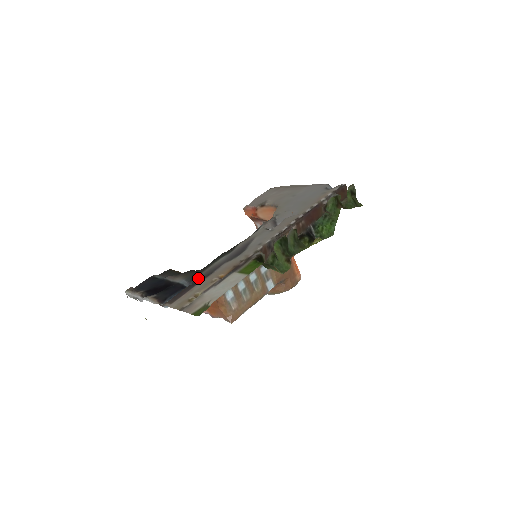
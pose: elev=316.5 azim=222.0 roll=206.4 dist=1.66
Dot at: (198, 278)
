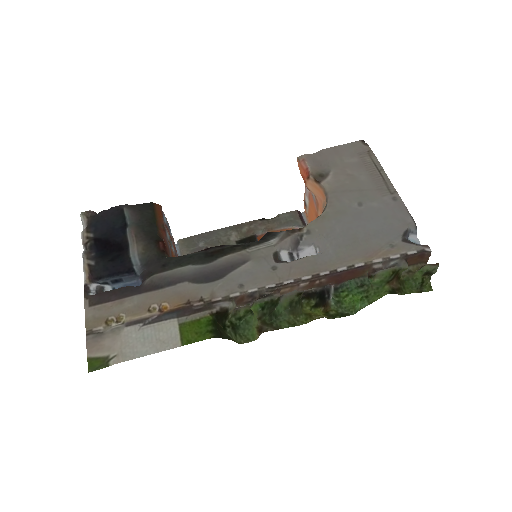
Dot at: (146, 279)
